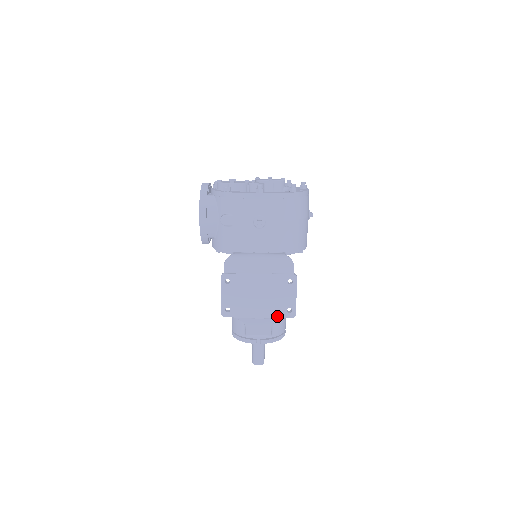
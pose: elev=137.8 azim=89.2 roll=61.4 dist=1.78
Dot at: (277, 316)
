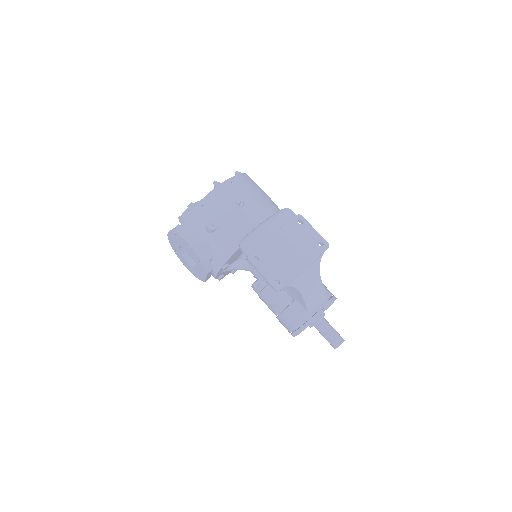
Dot at: (317, 256)
